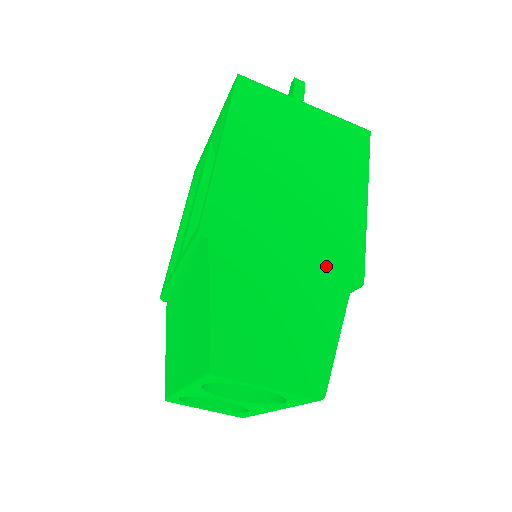
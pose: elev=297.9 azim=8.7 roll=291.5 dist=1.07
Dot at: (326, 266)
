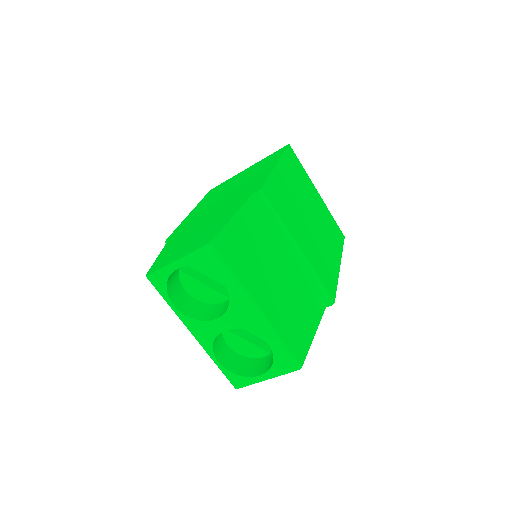
Dot at: (236, 201)
